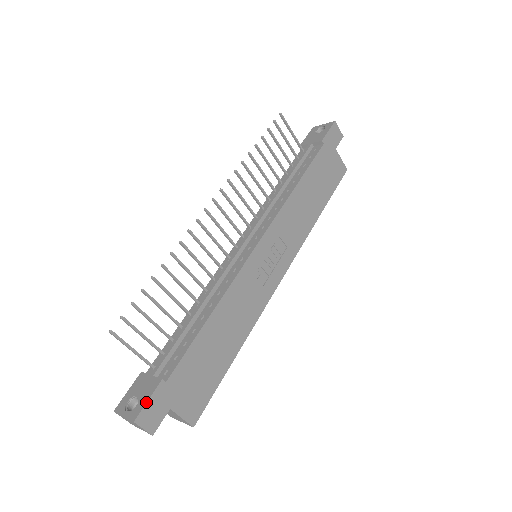
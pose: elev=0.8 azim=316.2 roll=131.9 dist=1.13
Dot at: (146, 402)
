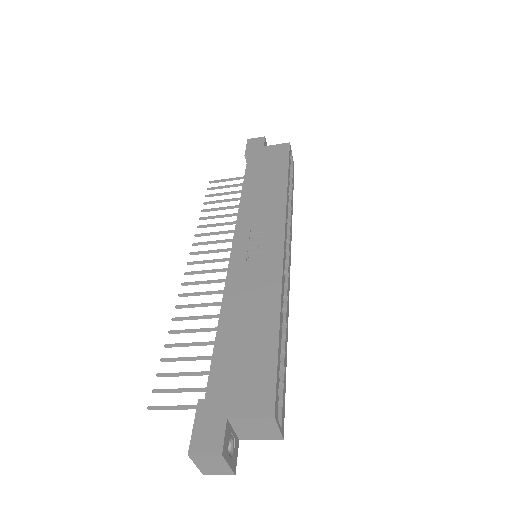
Dot at: (192, 429)
